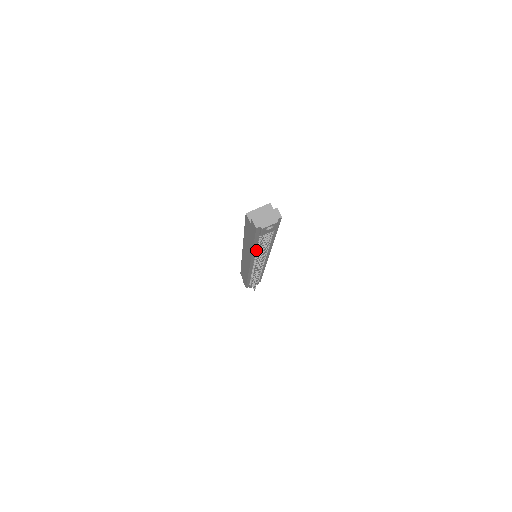
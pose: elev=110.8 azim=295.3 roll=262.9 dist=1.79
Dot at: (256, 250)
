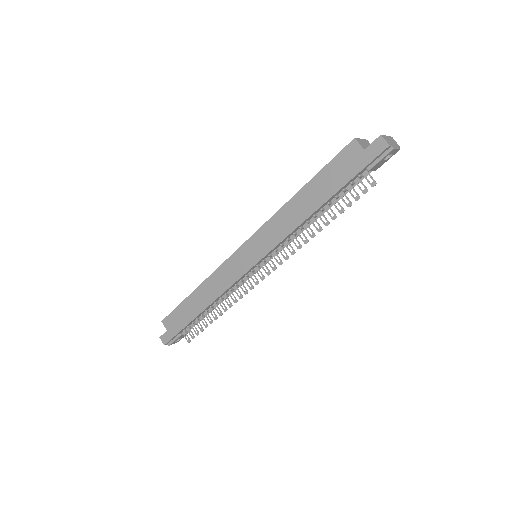
Dot at: (309, 218)
